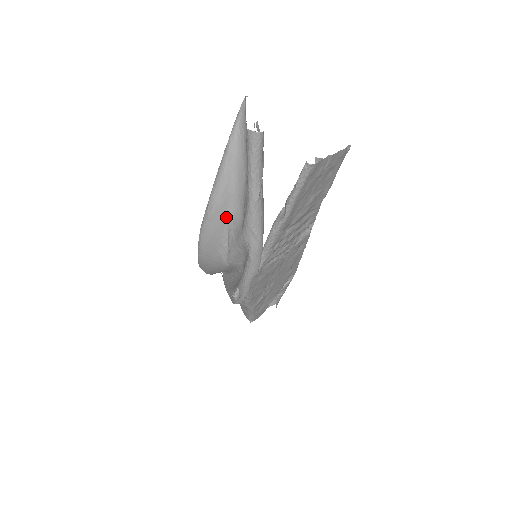
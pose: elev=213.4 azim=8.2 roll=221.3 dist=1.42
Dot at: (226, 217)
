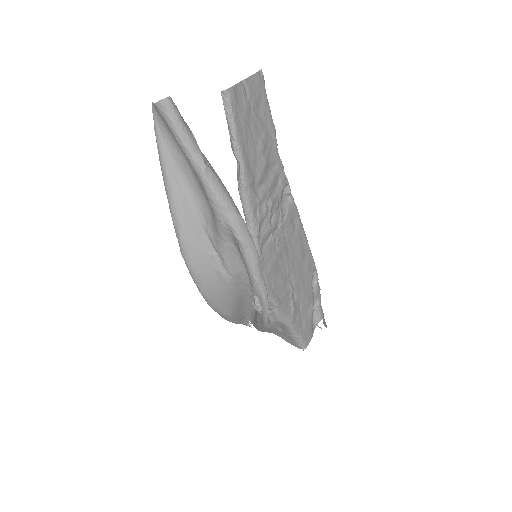
Dot at: (196, 220)
